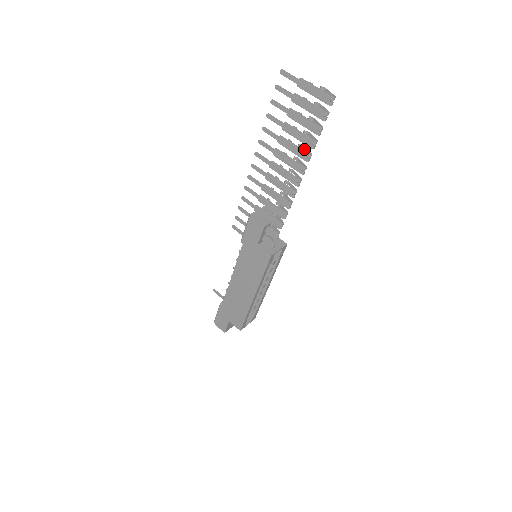
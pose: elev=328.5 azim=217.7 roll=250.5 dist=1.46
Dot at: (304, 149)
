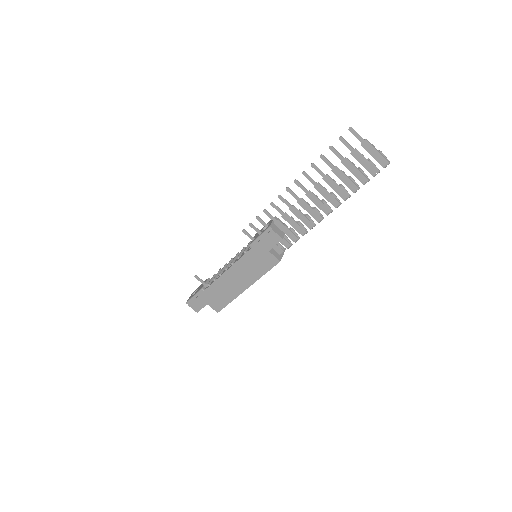
Dot at: (343, 189)
